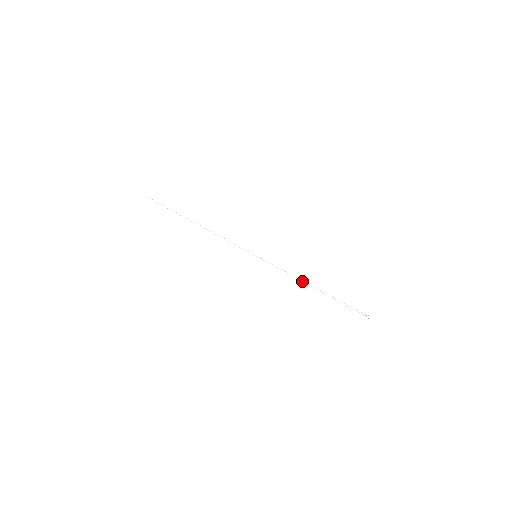
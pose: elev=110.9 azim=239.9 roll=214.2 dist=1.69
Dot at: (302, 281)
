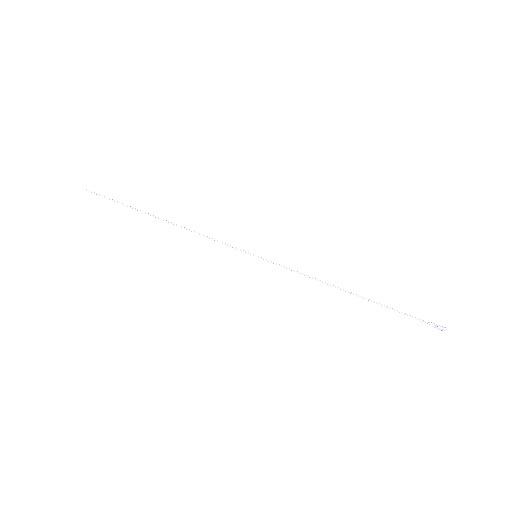
Dot at: (330, 285)
